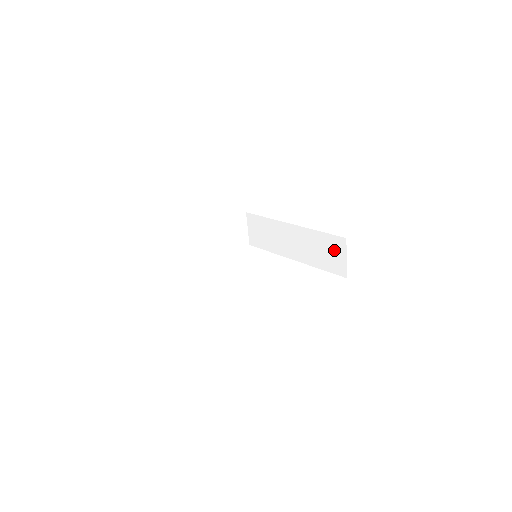
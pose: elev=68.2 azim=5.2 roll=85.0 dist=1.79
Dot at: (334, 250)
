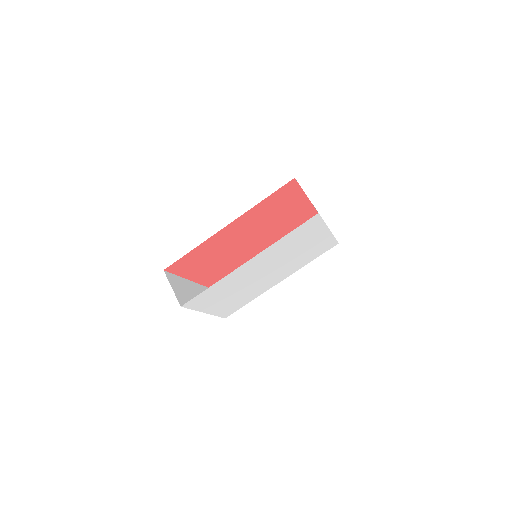
Dot at: occluded
